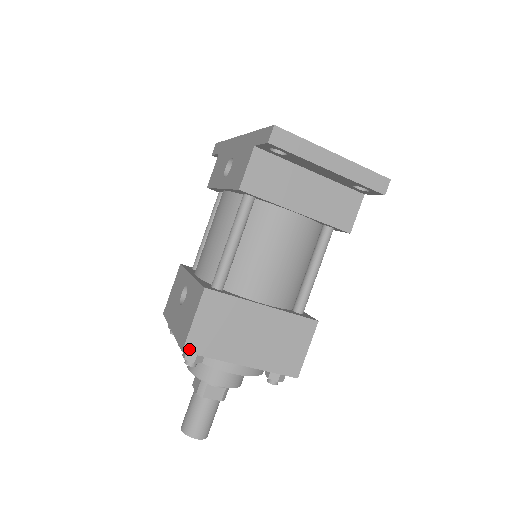
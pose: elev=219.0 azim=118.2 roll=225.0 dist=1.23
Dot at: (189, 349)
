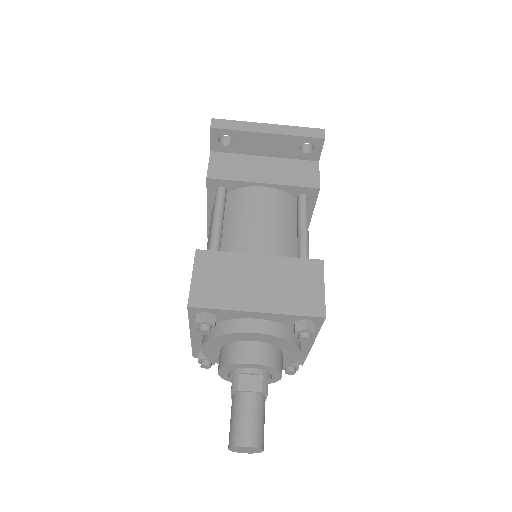
Dot at: (194, 304)
